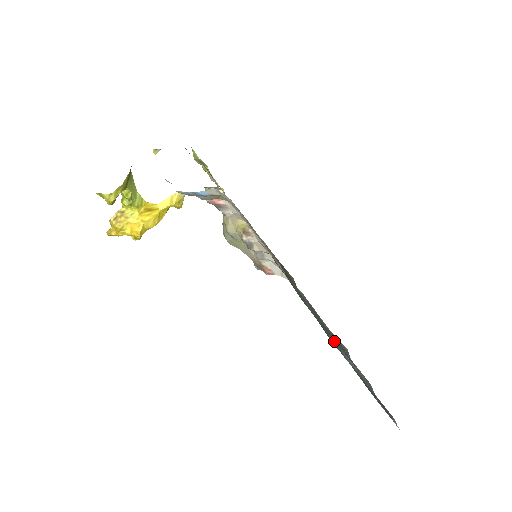
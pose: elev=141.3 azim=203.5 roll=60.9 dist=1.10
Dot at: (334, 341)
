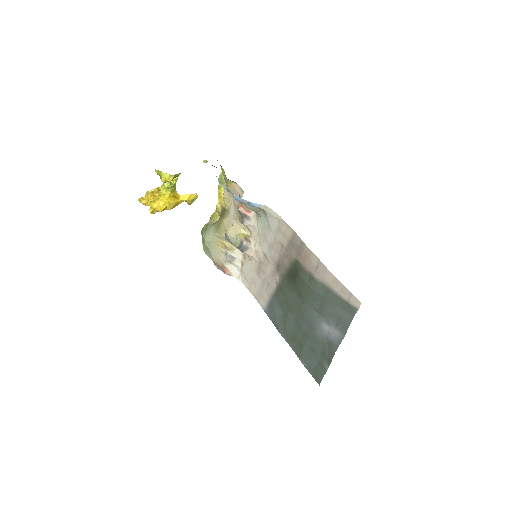
Dot at: (316, 315)
